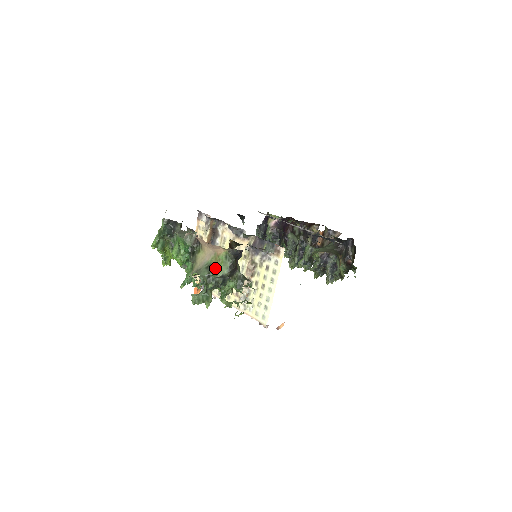
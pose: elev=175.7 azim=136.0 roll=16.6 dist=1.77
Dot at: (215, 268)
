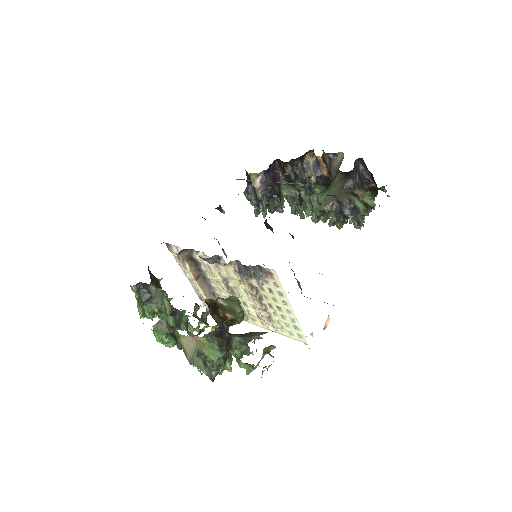
Dot at: (206, 354)
